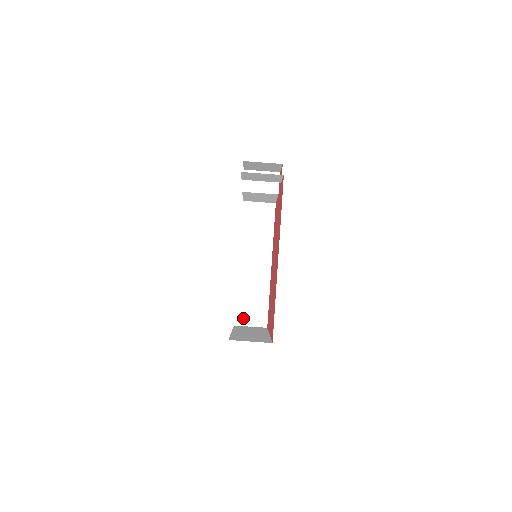
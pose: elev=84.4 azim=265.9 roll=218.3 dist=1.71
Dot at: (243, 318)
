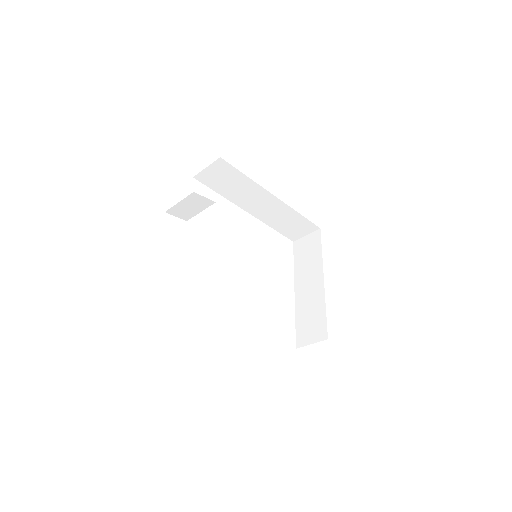
Dot at: (294, 235)
